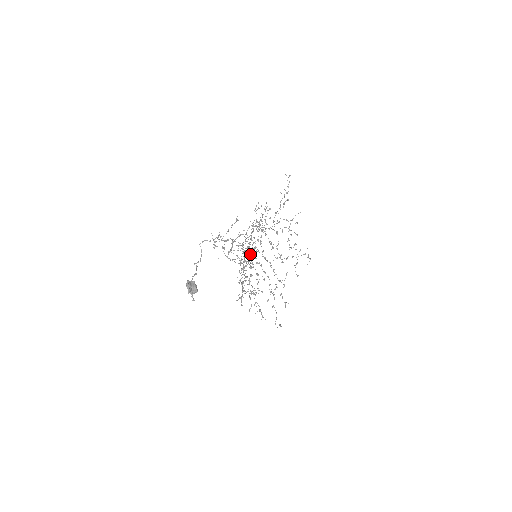
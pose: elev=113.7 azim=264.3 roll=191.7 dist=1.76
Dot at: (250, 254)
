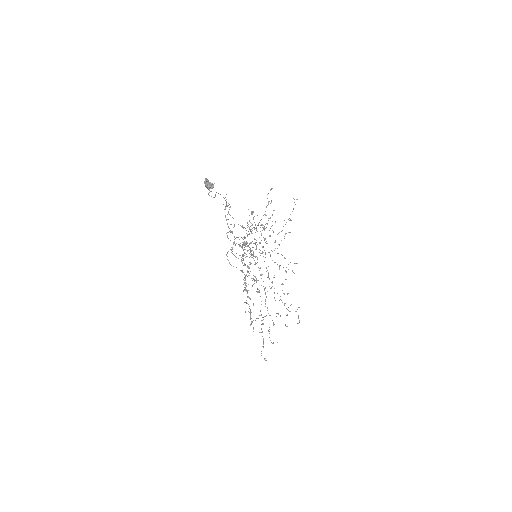
Dot at: (254, 238)
